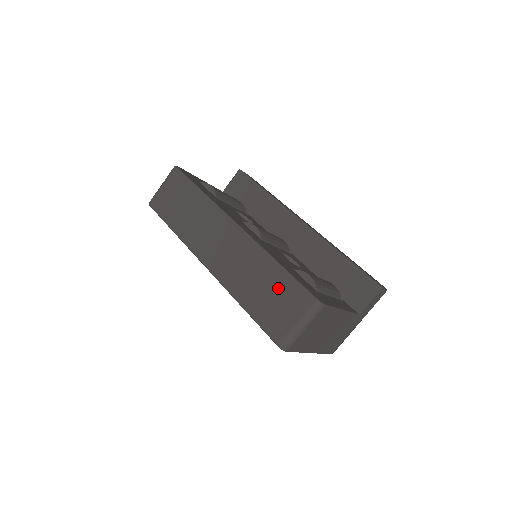
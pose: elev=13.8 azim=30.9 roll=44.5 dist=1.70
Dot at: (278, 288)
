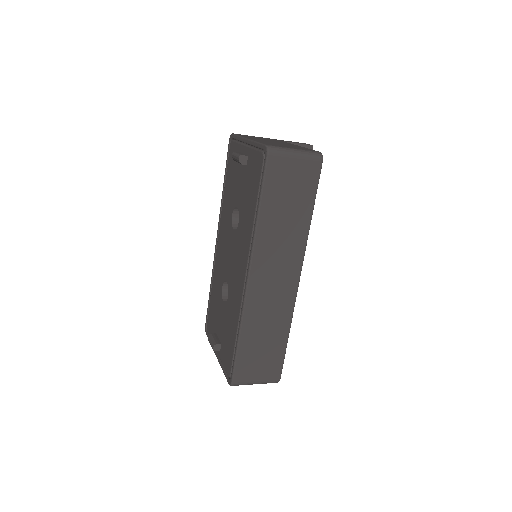
Dot at: (271, 352)
